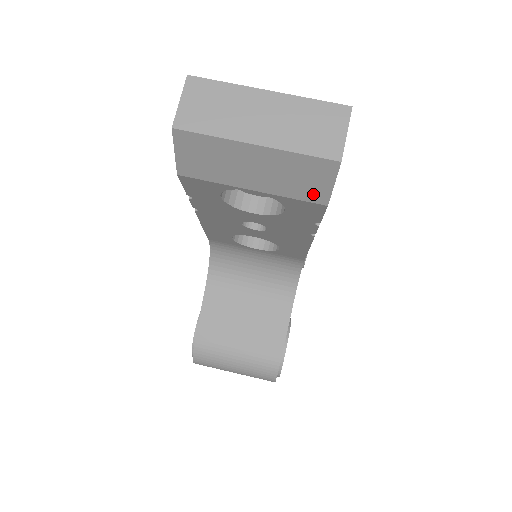
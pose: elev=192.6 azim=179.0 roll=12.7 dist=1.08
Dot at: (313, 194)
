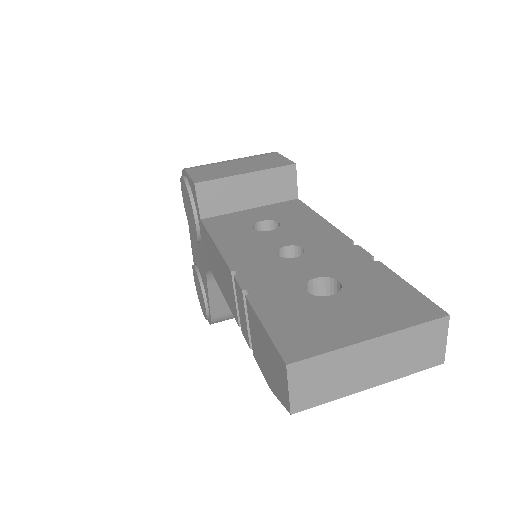
Dot at: occluded
